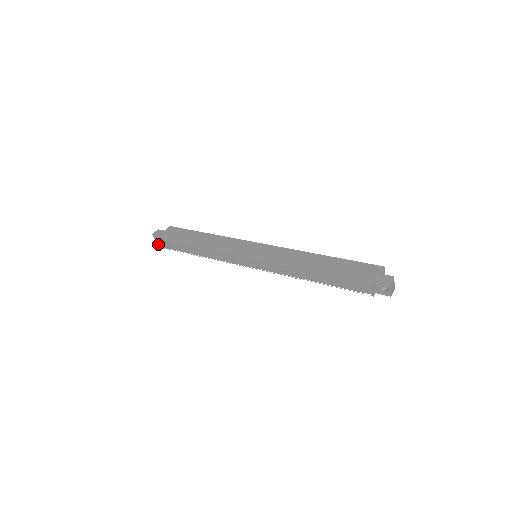
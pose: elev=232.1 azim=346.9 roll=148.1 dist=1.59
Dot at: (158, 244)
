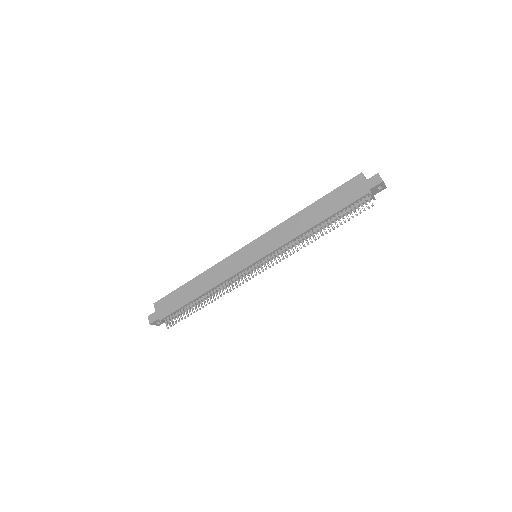
Dot at: (166, 326)
